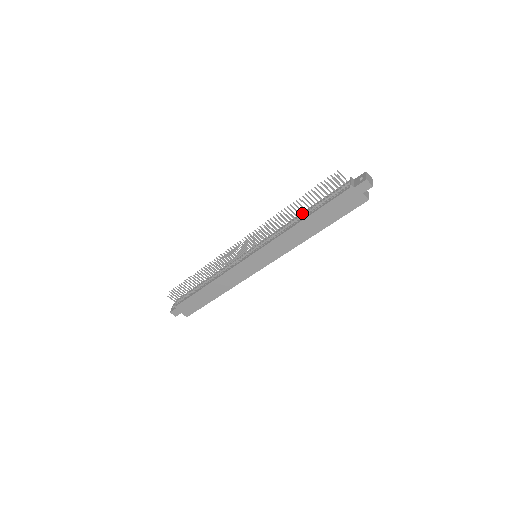
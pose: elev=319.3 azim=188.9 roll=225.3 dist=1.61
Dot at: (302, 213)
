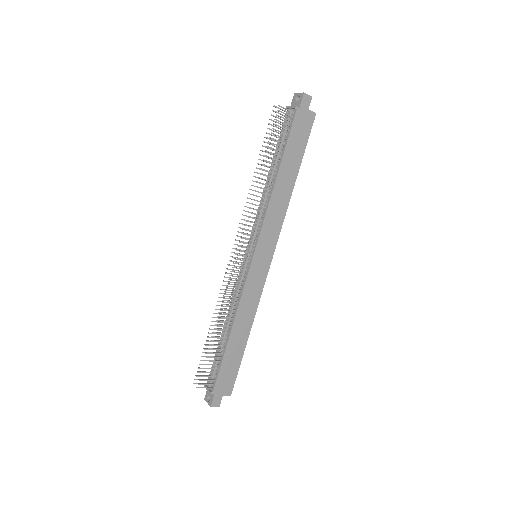
Dot at: (270, 173)
